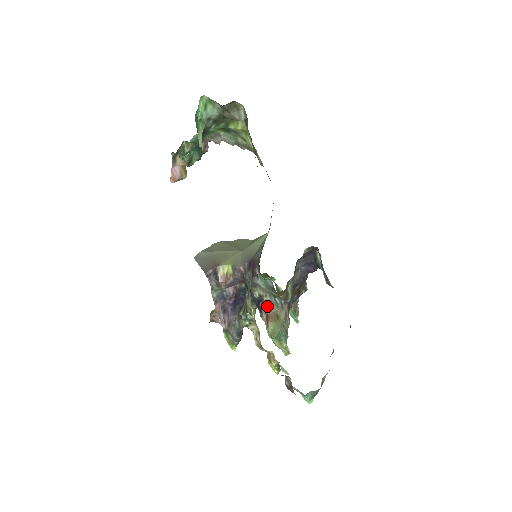
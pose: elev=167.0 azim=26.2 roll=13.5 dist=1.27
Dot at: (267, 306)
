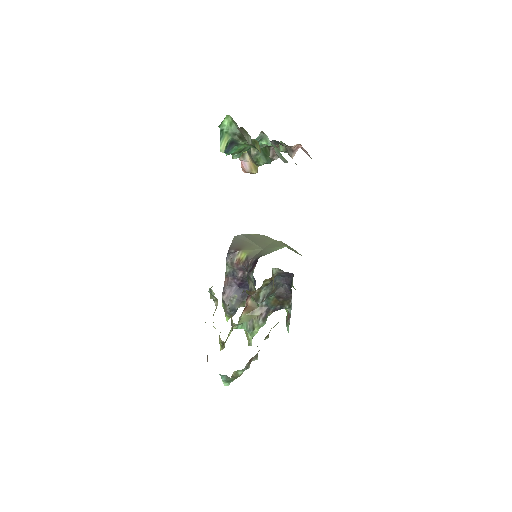
Dot at: (251, 299)
